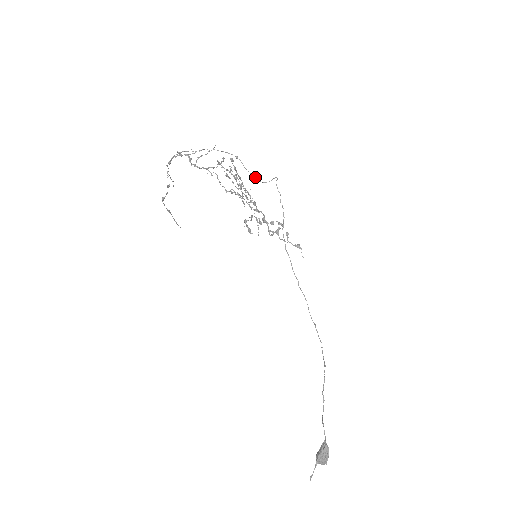
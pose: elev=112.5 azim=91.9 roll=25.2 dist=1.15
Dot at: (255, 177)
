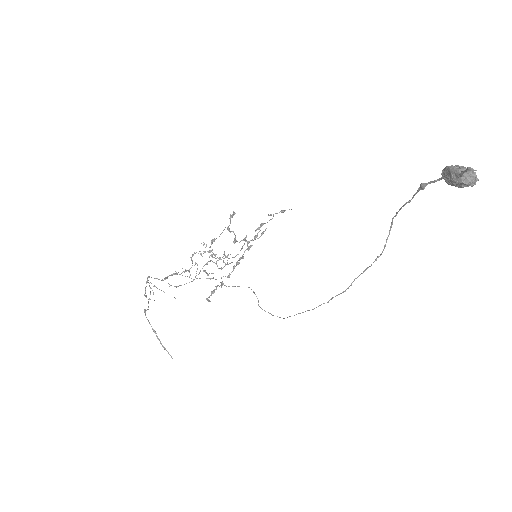
Dot at: (233, 286)
